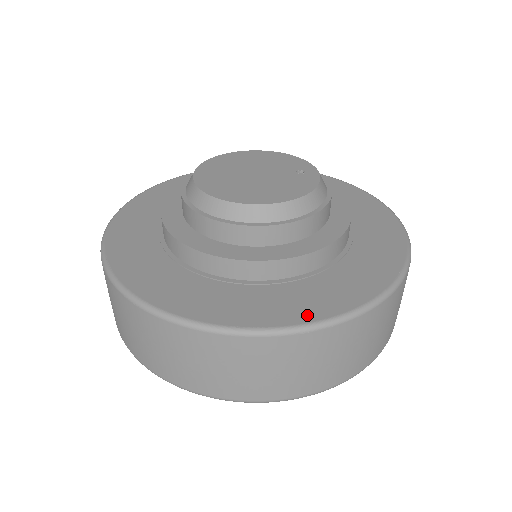
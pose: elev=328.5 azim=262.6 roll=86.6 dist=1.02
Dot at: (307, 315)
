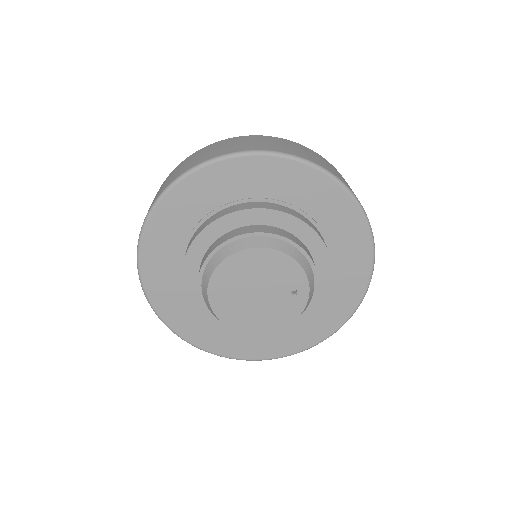
Dot at: (274, 354)
